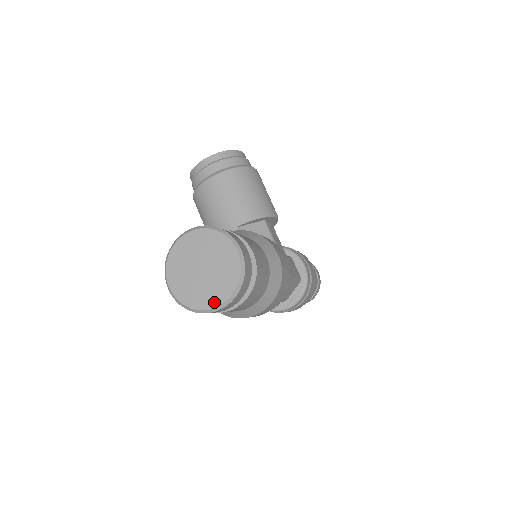
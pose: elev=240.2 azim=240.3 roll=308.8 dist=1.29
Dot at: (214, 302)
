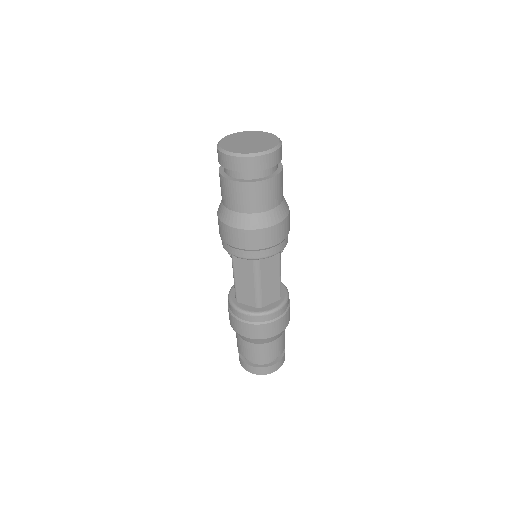
Dot at: (249, 152)
